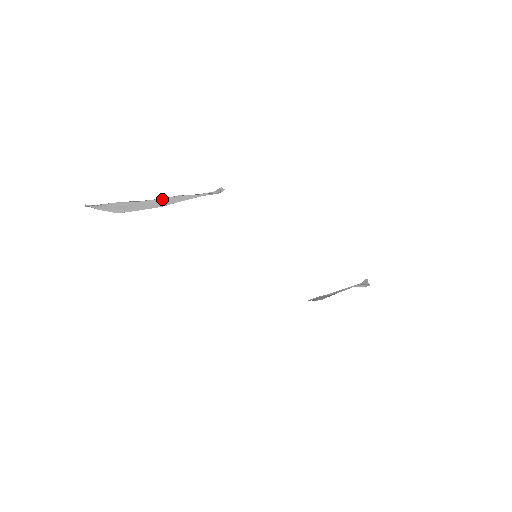
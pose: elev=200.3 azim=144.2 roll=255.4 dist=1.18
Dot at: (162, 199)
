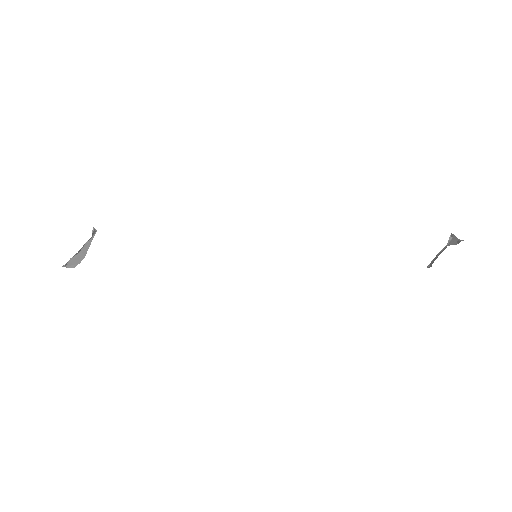
Dot at: (83, 248)
